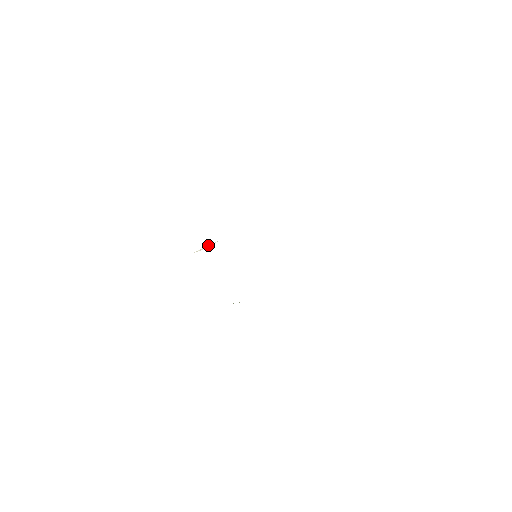
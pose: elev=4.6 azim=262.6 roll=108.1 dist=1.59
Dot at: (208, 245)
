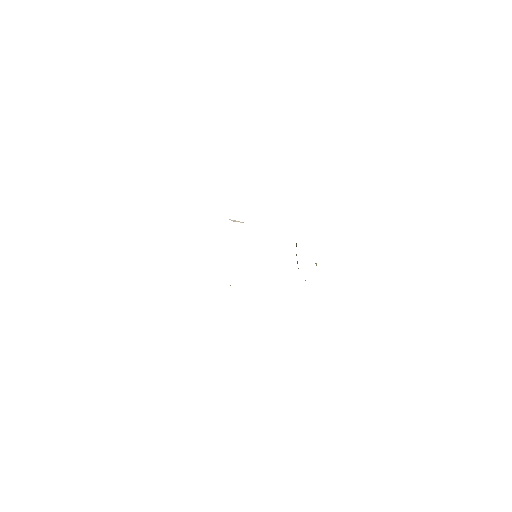
Dot at: occluded
